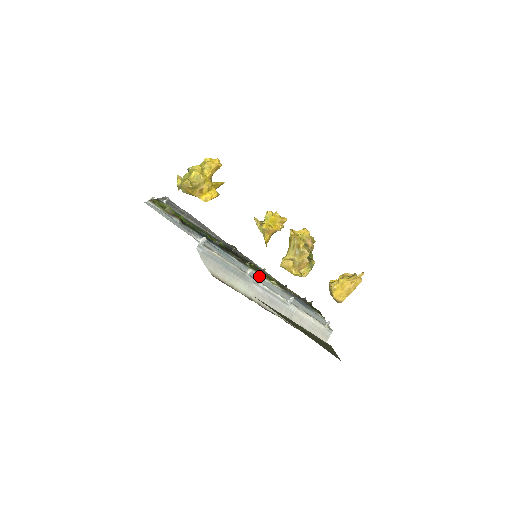
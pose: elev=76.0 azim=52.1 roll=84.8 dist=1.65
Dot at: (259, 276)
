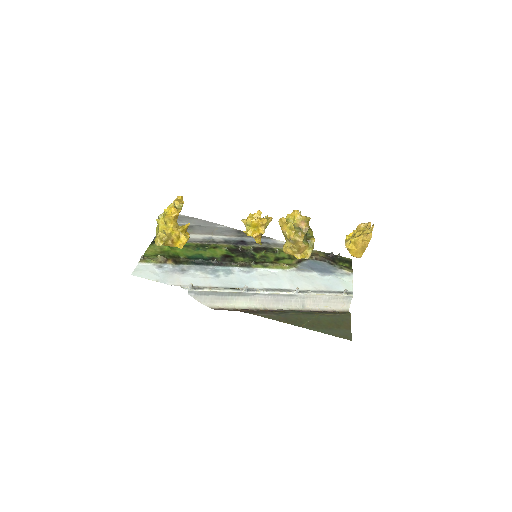
Dot at: (266, 271)
